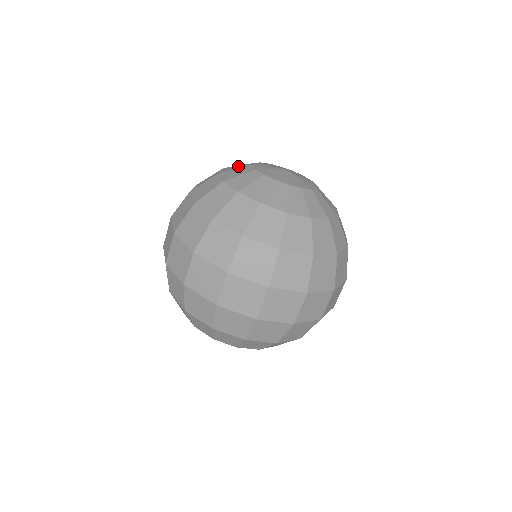
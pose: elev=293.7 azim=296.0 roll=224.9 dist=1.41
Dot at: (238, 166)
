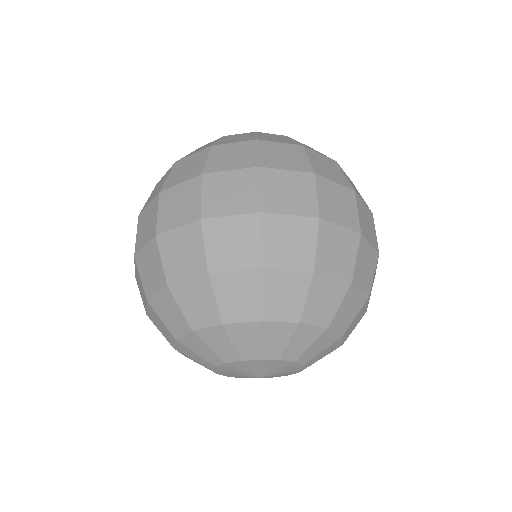
Dot at: occluded
